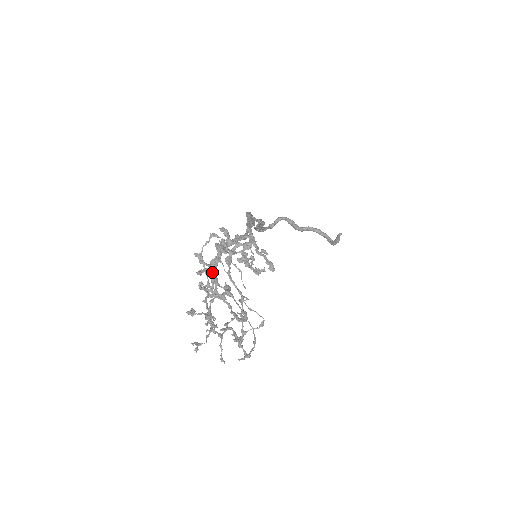
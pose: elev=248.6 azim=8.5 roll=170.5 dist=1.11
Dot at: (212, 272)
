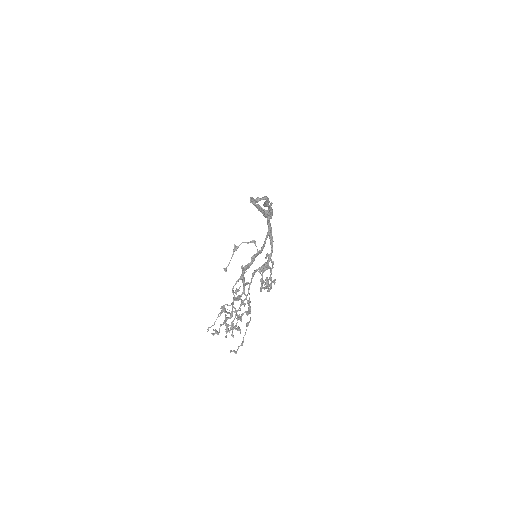
Dot at: occluded
